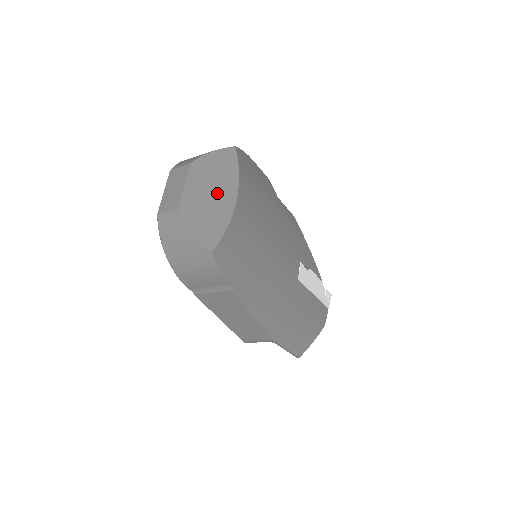
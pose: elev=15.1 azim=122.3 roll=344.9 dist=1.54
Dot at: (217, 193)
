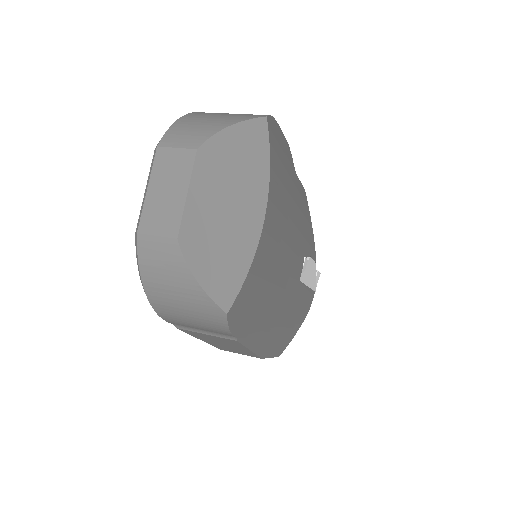
Dot at: (237, 208)
